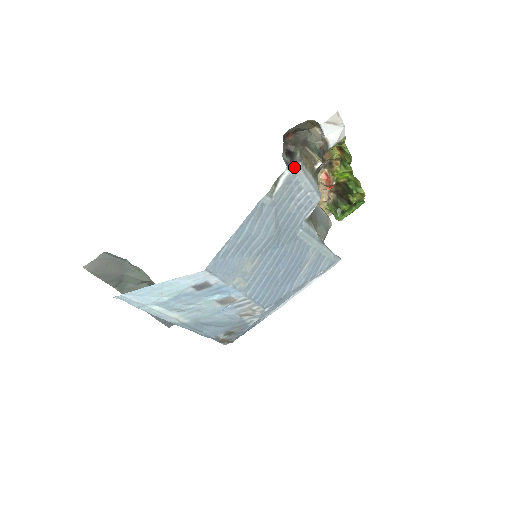
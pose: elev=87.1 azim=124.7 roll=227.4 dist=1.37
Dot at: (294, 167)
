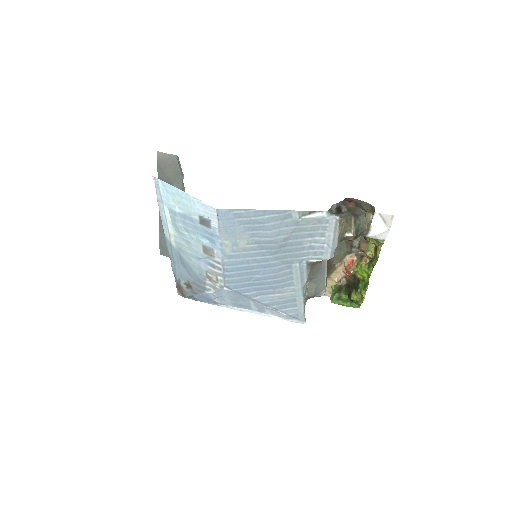
Dot at: (332, 215)
